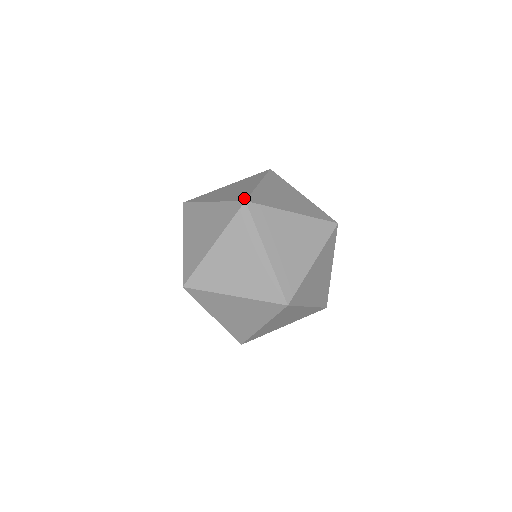
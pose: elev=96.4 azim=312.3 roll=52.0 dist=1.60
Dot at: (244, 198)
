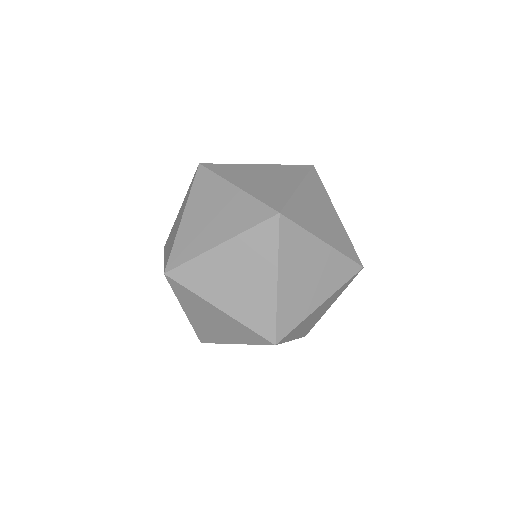
Dot at: (268, 212)
